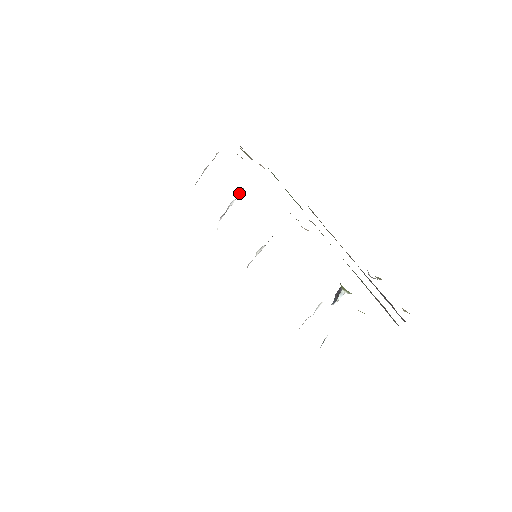
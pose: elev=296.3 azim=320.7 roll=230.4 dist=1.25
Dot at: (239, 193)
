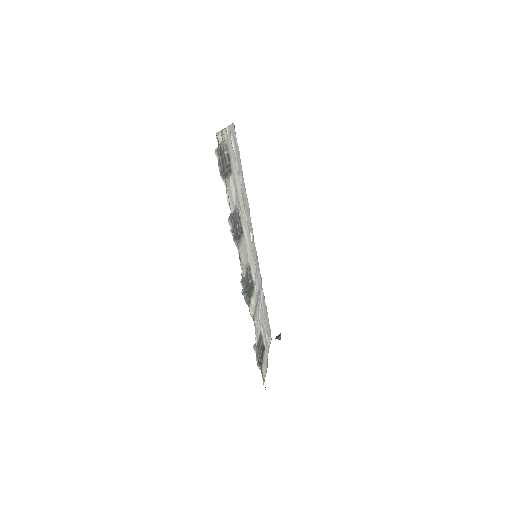
Dot at: (231, 214)
